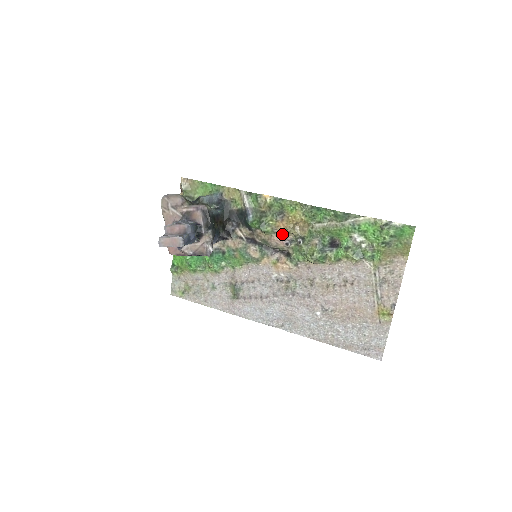
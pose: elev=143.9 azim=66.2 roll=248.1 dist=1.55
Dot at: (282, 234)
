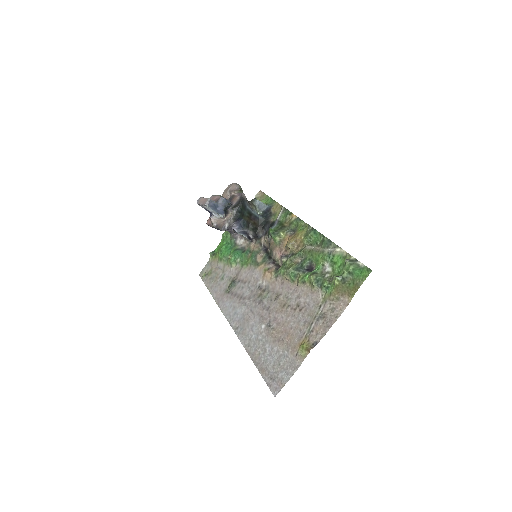
Dot at: (284, 248)
